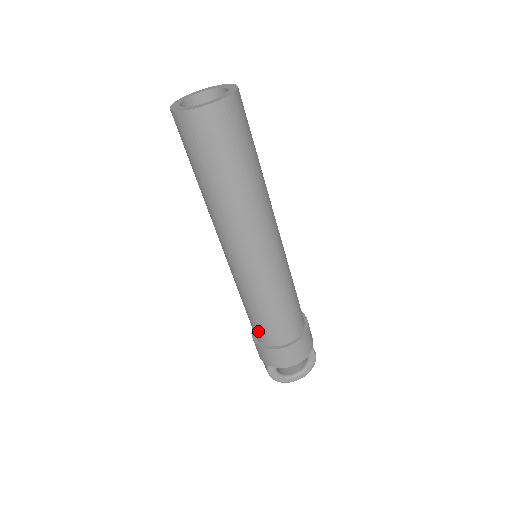
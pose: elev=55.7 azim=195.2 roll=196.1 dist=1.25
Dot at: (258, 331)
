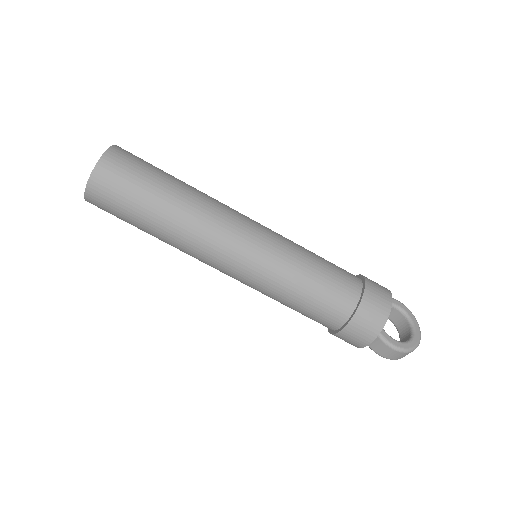
Dot at: (332, 306)
